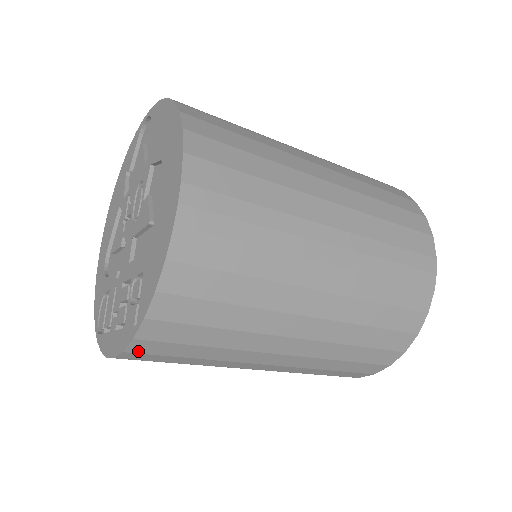
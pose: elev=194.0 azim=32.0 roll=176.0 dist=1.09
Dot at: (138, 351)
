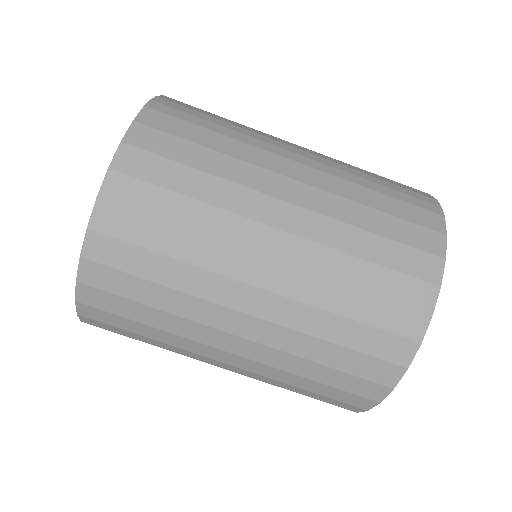
Dot at: (102, 228)
